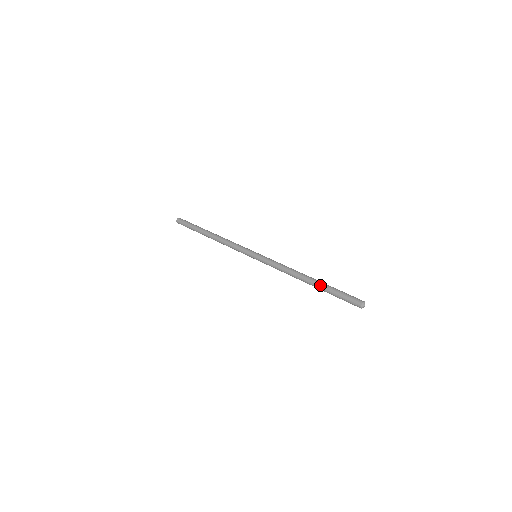
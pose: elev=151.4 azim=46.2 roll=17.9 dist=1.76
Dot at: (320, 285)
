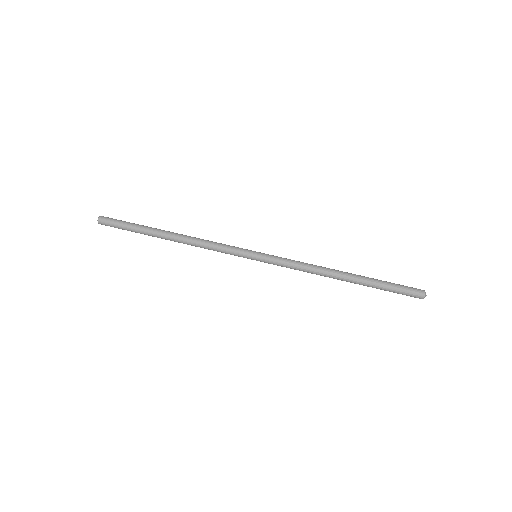
Dot at: occluded
